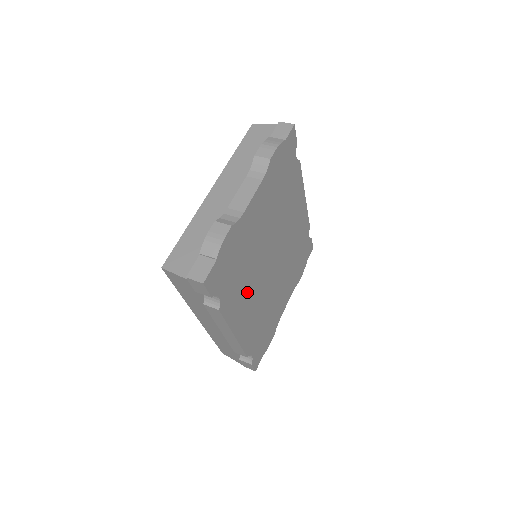
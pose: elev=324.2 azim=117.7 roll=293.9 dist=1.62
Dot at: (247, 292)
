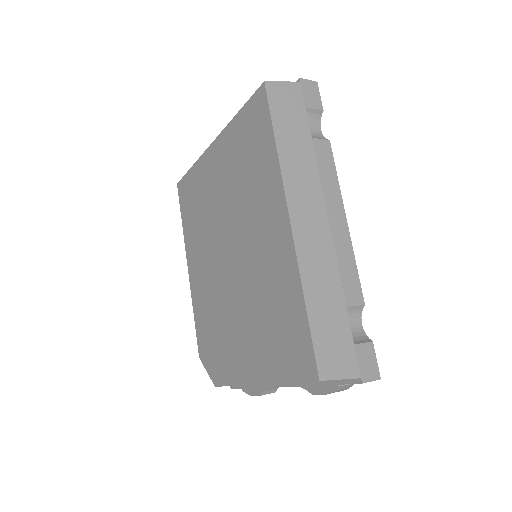
Dot at: occluded
